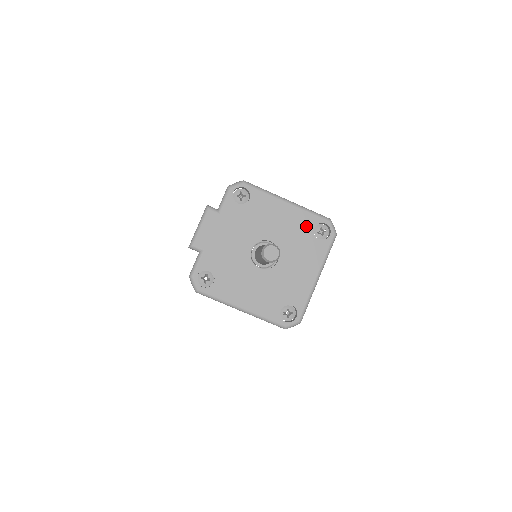
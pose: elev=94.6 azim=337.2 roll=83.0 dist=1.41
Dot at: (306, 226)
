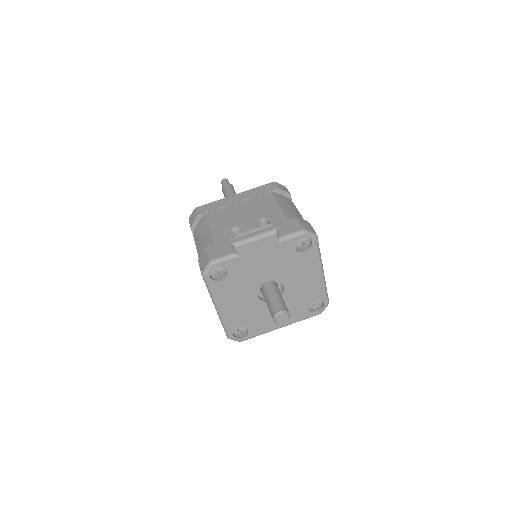
Dot at: (313, 296)
